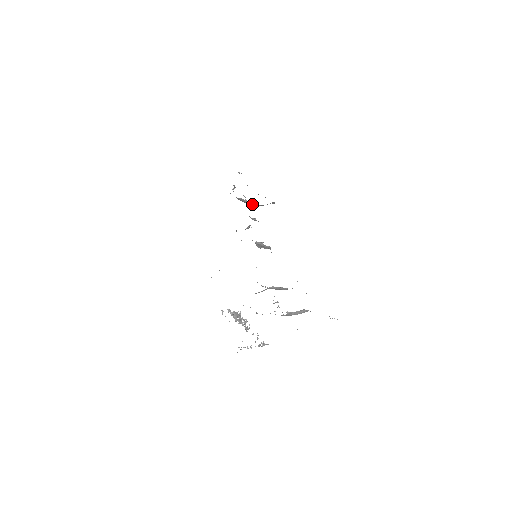
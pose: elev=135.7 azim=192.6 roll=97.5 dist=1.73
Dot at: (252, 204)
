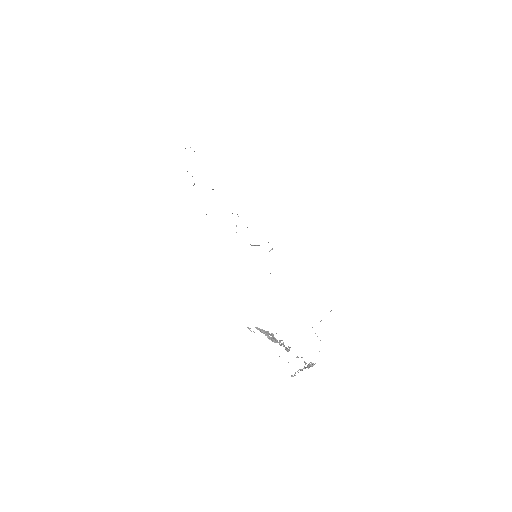
Dot at: occluded
